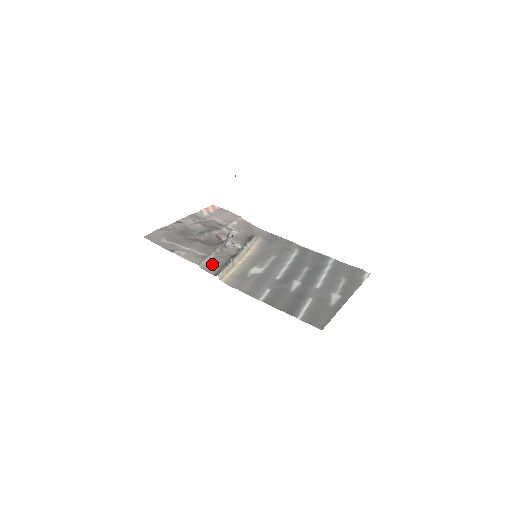
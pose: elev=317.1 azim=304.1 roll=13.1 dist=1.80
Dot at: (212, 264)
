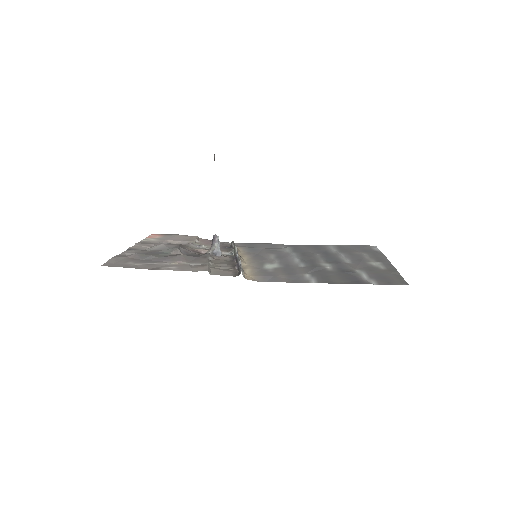
Dot at: (220, 269)
